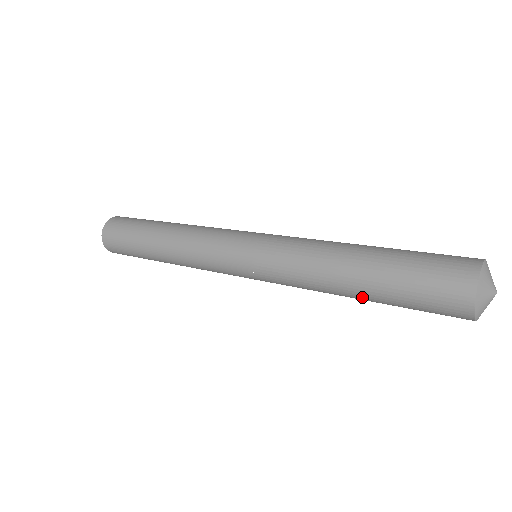
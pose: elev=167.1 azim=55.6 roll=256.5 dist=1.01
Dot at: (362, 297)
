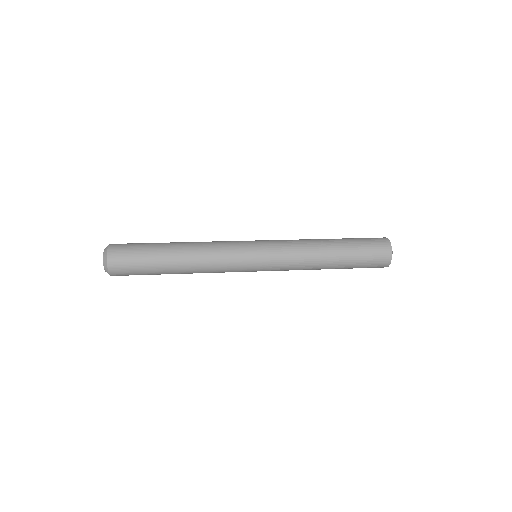
Dot at: occluded
